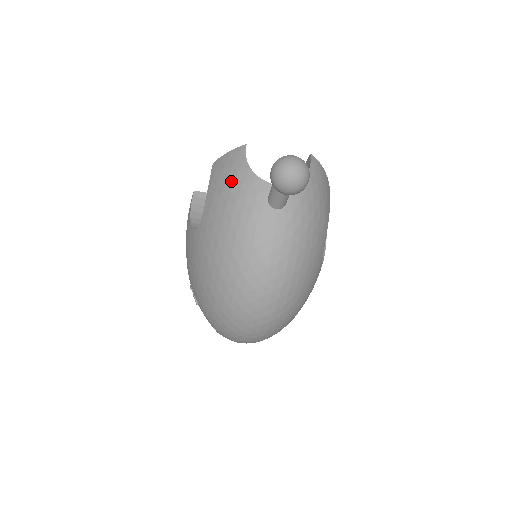
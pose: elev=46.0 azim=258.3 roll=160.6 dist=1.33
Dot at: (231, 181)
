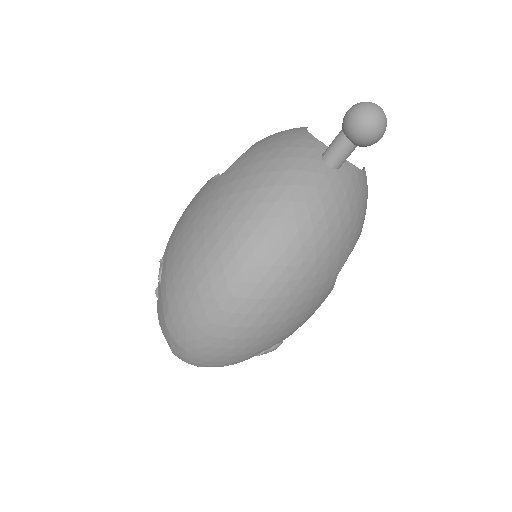
Dot at: (284, 137)
